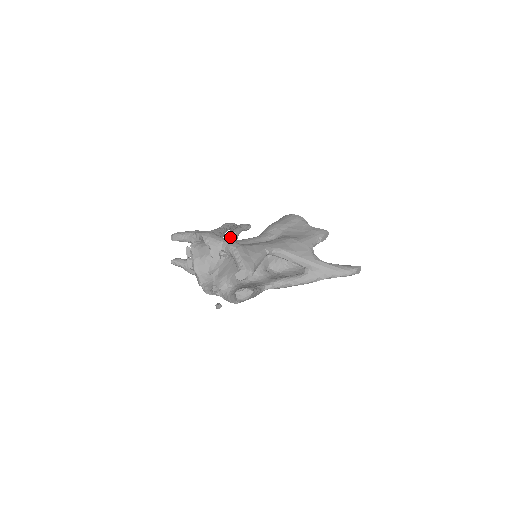
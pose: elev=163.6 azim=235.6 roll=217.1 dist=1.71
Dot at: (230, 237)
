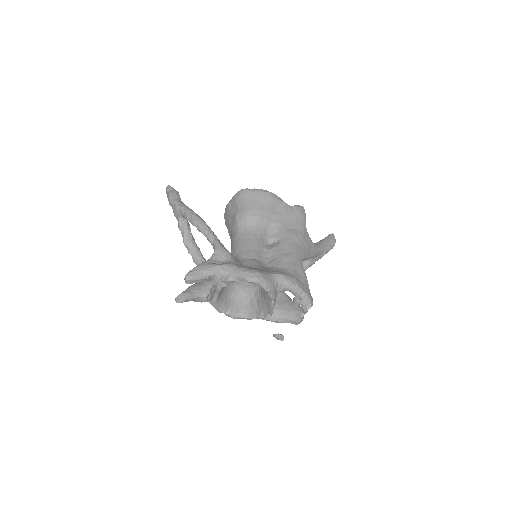
Dot at: (184, 224)
